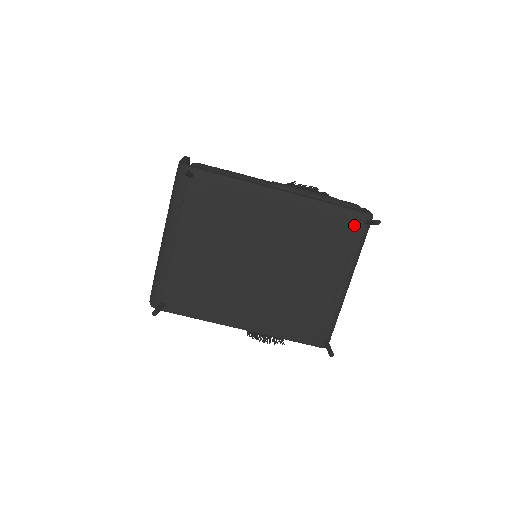
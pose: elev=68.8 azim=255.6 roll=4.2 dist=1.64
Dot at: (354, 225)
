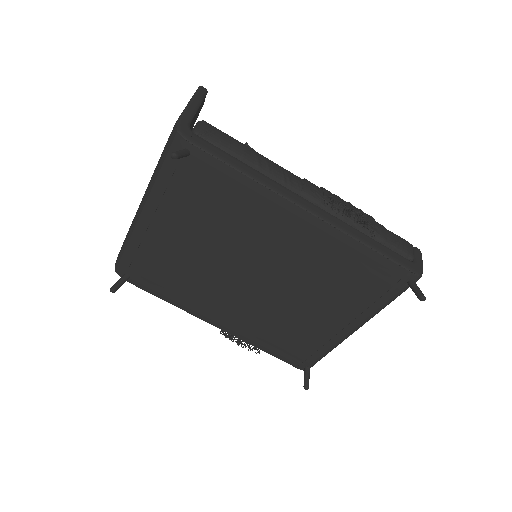
Dot at: (391, 280)
